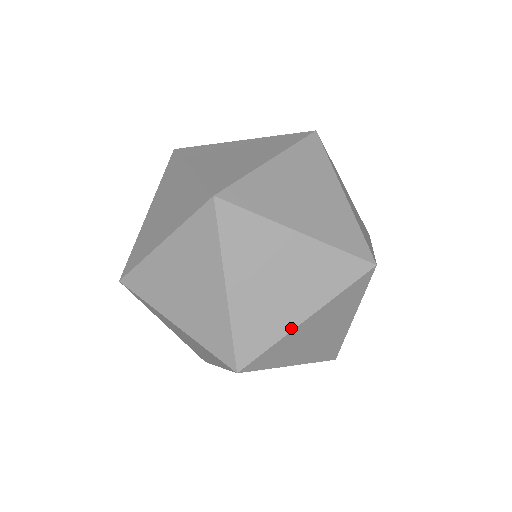
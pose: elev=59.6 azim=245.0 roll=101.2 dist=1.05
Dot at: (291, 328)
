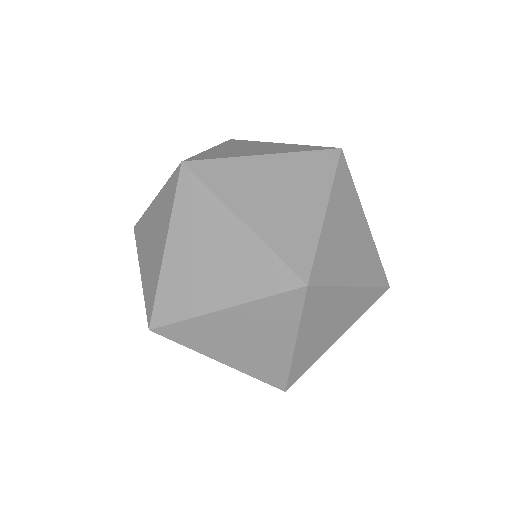
Dot at: (327, 349)
